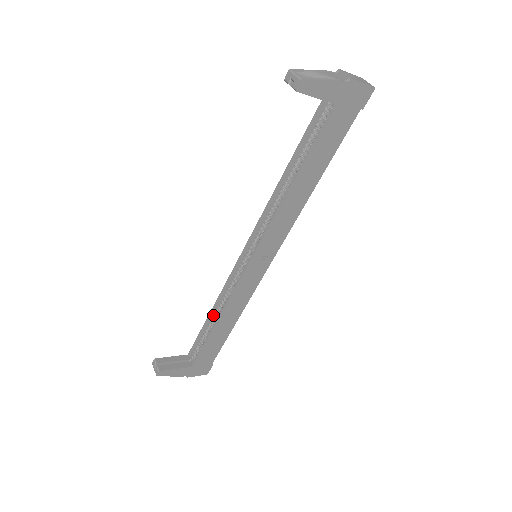
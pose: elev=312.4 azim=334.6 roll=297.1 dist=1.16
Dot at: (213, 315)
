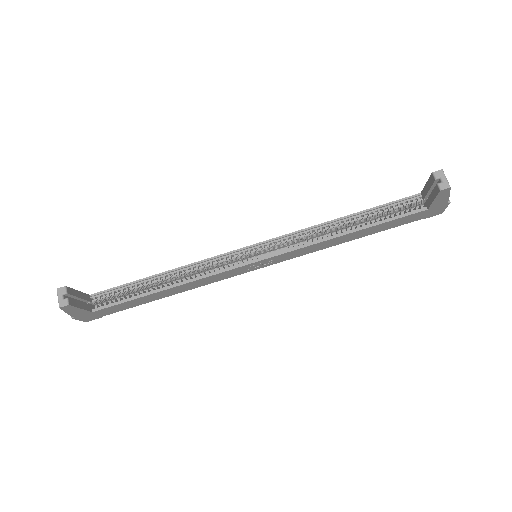
Dot at: (164, 277)
